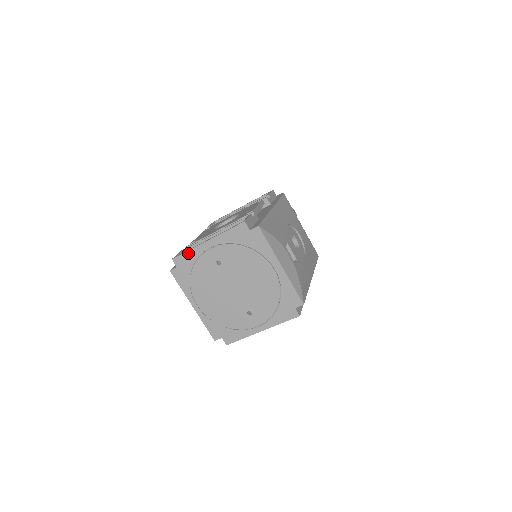
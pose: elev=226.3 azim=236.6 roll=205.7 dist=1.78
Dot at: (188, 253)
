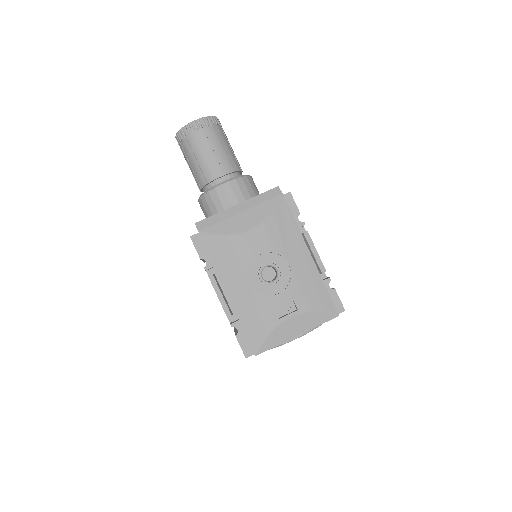
Dot at: occluded
